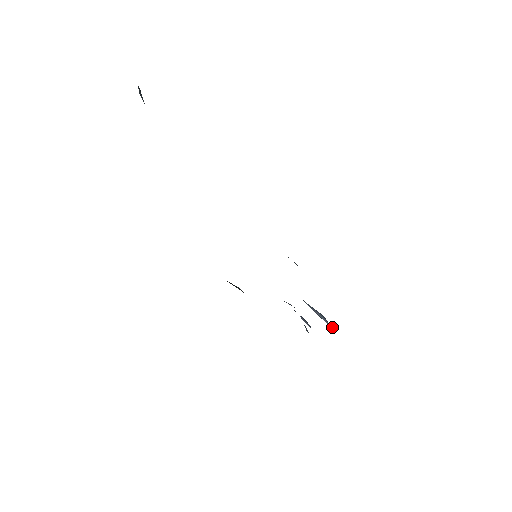
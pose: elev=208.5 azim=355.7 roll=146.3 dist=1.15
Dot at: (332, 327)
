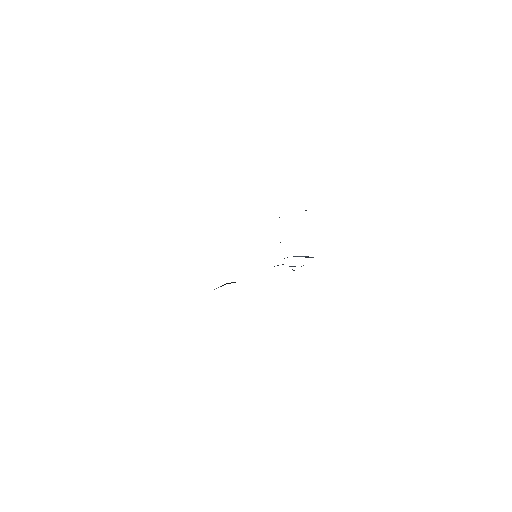
Dot at: (312, 257)
